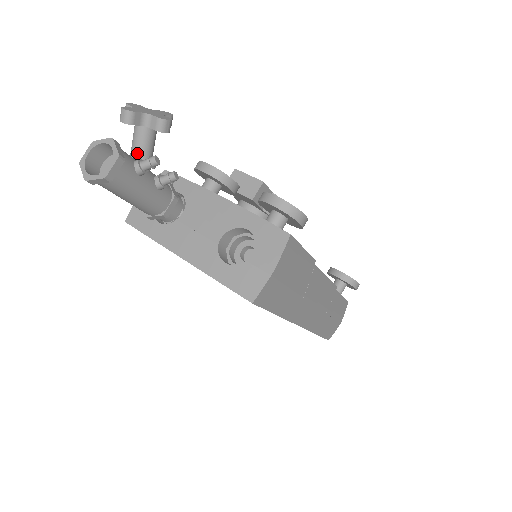
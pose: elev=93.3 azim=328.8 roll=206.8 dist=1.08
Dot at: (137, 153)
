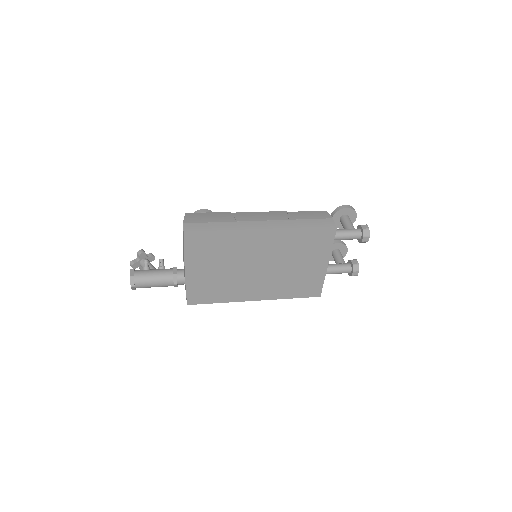
Dot at: occluded
